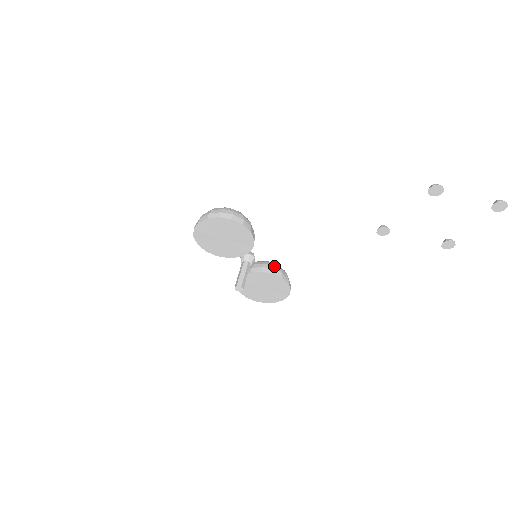
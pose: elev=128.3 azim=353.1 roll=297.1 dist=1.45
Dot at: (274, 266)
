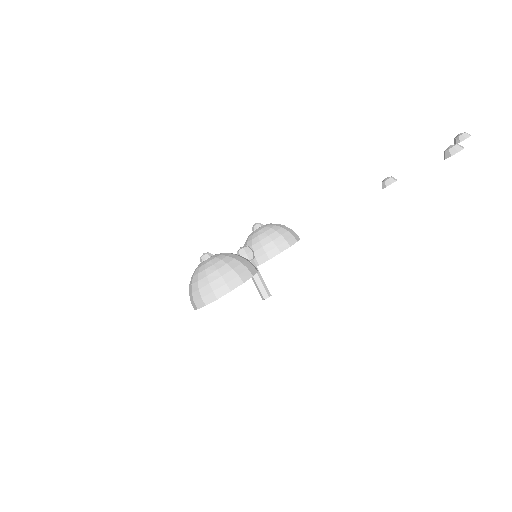
Dot at: (274, 241)
